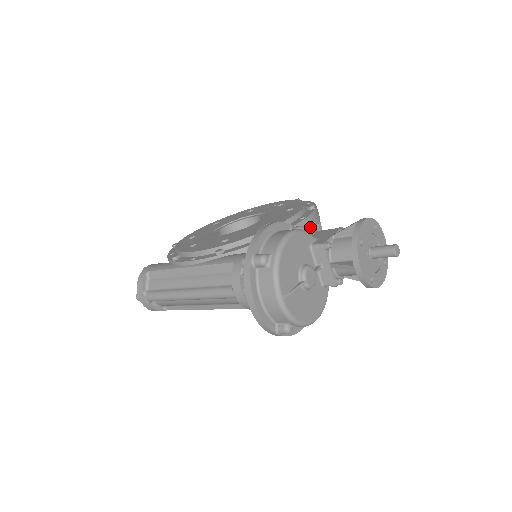
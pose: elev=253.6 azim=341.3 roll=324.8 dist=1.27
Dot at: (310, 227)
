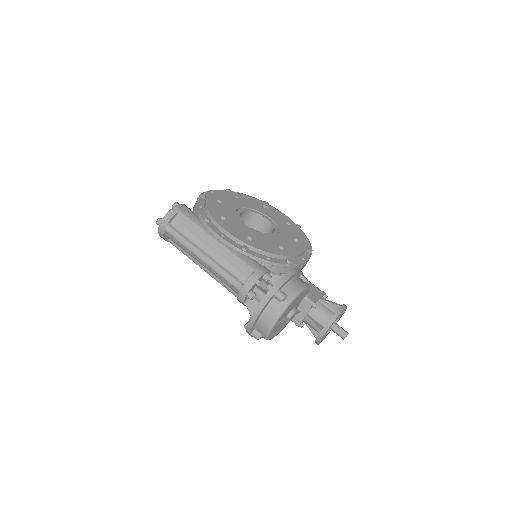
Dot at: (303, 267)
